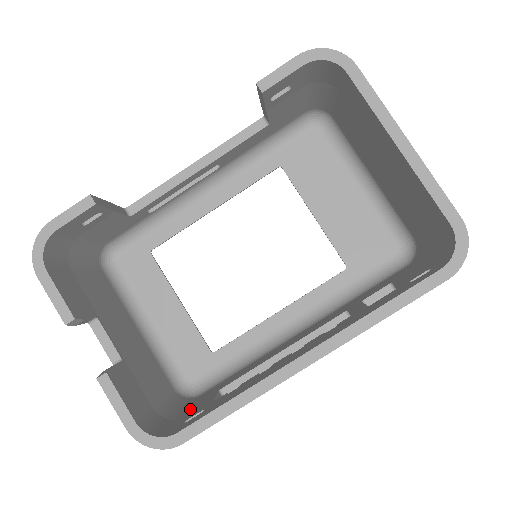
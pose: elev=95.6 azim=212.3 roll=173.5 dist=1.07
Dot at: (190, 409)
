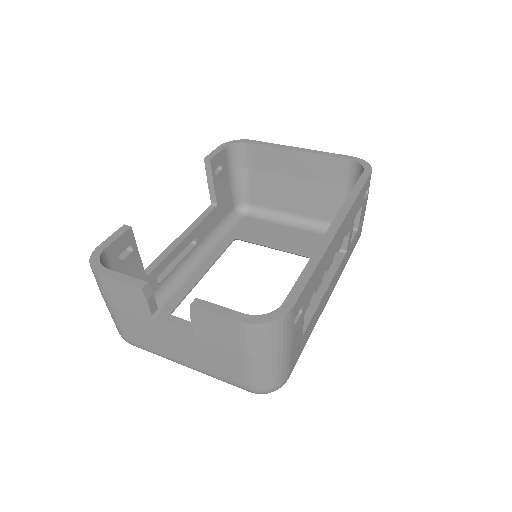
Dot at: occluded
